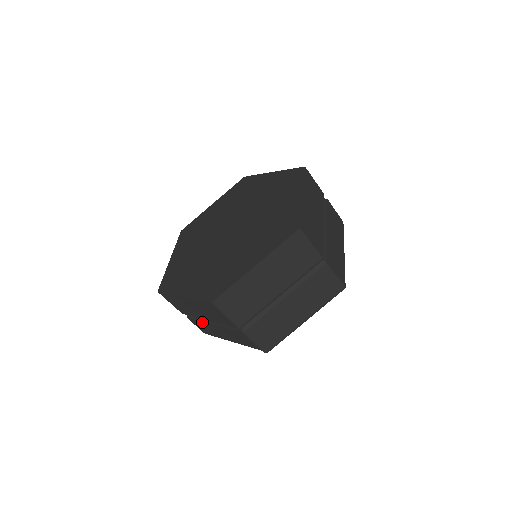
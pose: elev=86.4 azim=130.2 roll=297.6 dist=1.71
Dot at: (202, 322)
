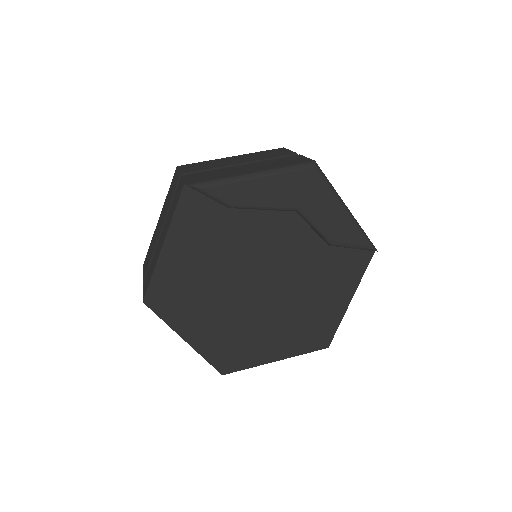
Dot at: occluded
